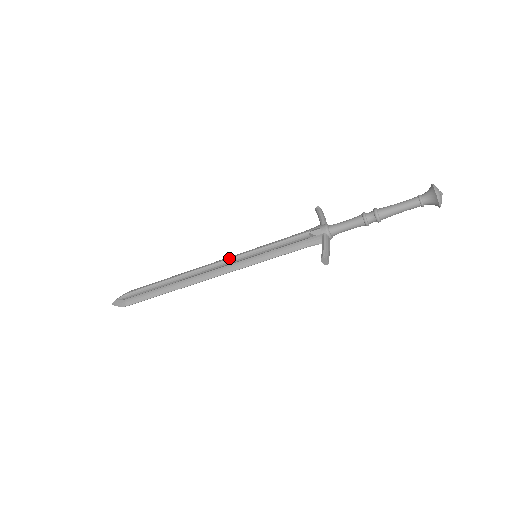
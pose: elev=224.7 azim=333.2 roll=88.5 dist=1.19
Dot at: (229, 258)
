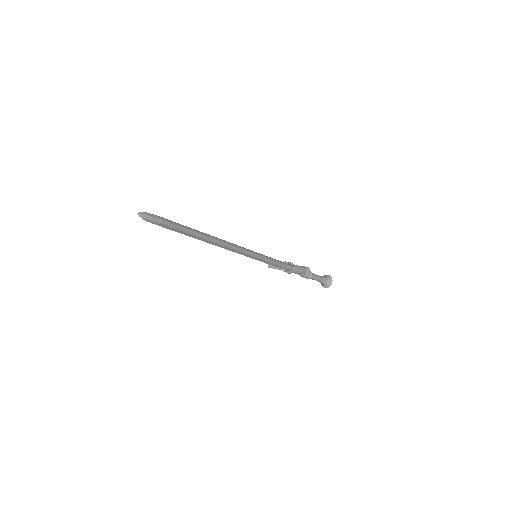
Dot at: occluded
